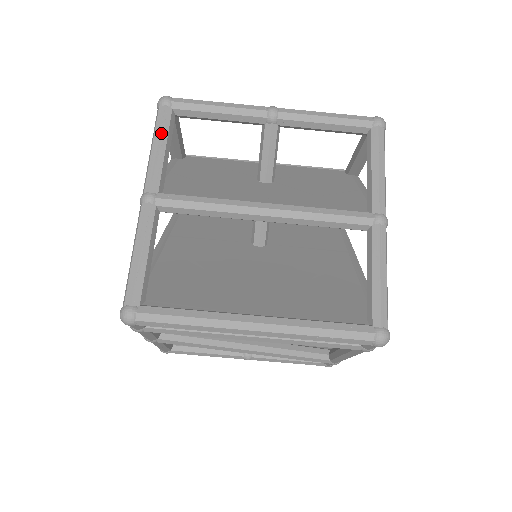
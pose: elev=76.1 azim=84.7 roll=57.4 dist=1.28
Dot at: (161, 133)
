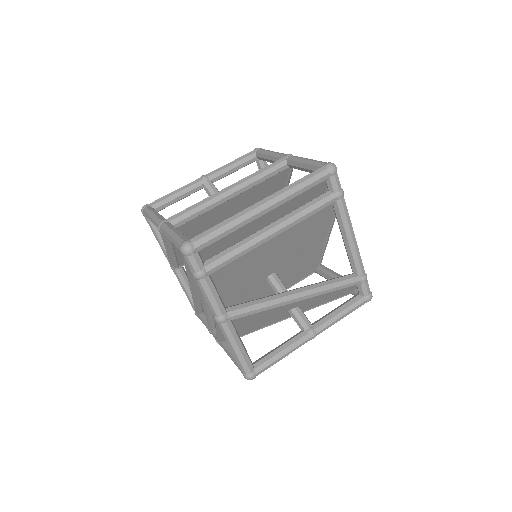
Dot at: (151, 211)
